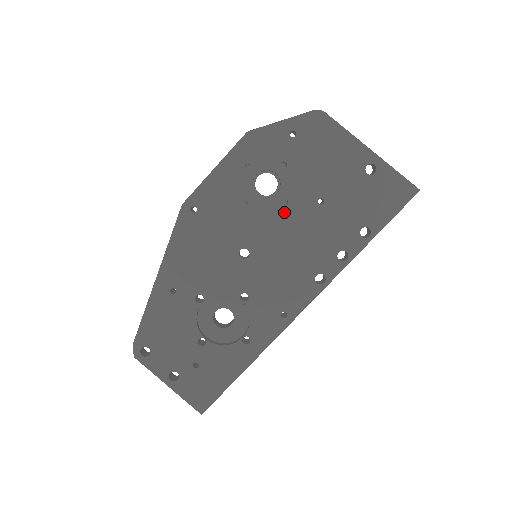
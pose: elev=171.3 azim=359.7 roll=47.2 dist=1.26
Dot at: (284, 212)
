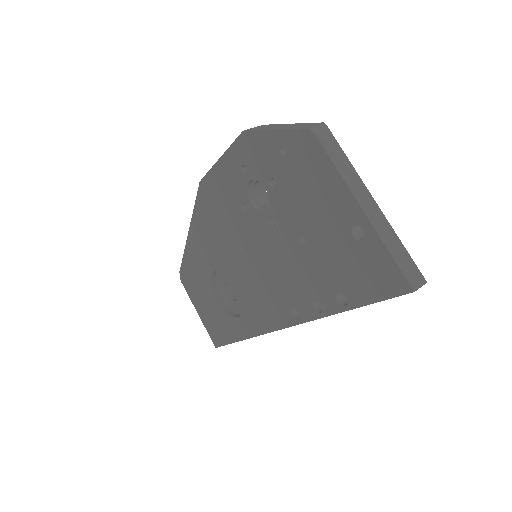
Dot at: (270, 232)
